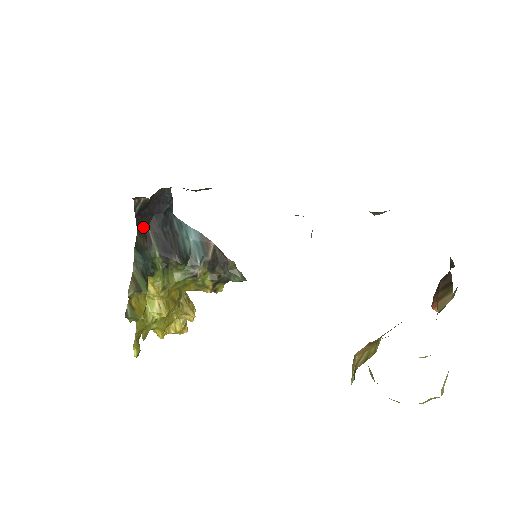
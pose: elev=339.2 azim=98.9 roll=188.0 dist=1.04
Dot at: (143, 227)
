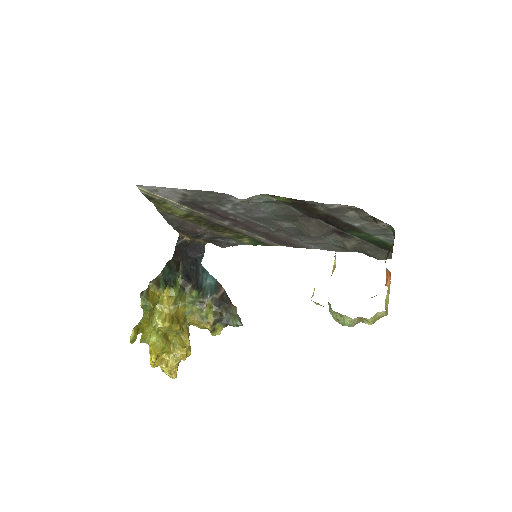
Dot at: (177, 258)
